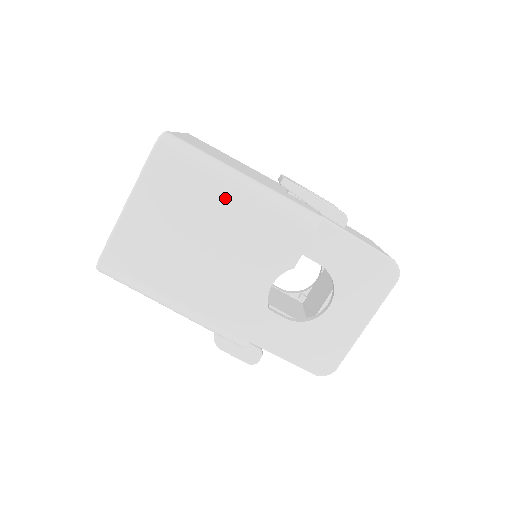
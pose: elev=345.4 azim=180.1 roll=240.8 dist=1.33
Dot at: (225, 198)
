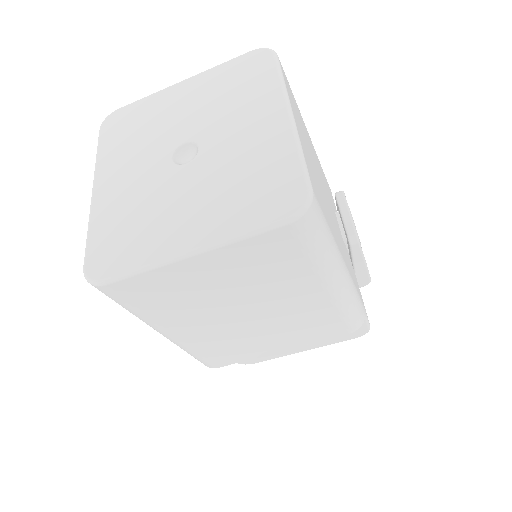
Dot at: (311, 290)
